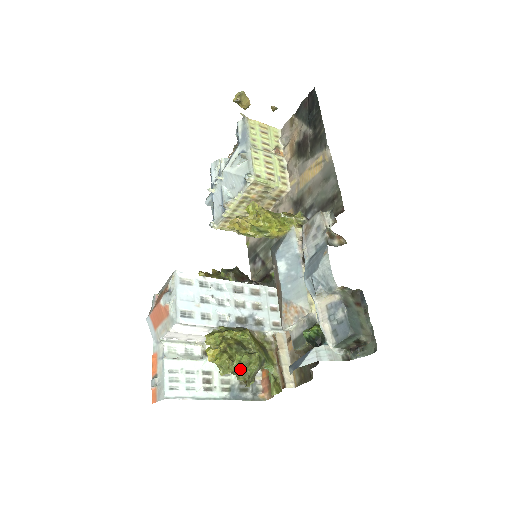
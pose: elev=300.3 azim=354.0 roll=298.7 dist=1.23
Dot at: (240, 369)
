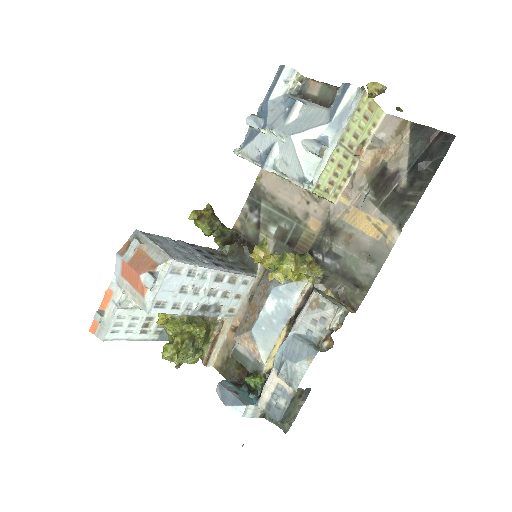
Dot at: occluded
